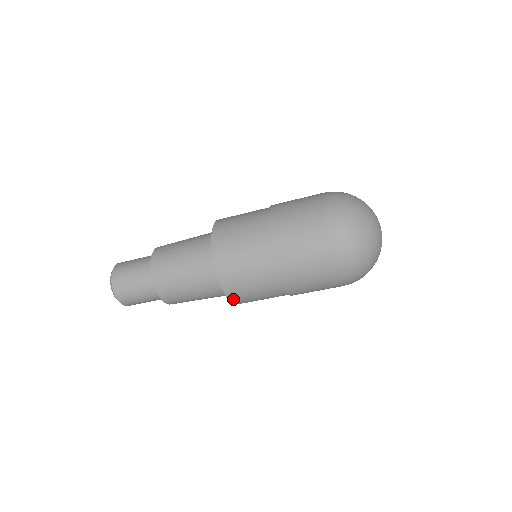
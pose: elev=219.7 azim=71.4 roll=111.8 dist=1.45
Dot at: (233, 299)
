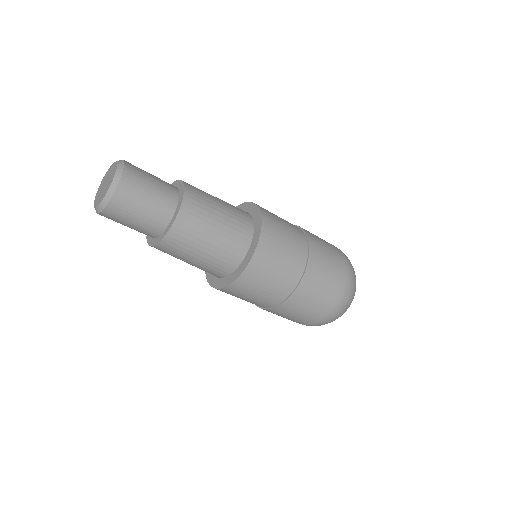
Dot at: (227, 289)
